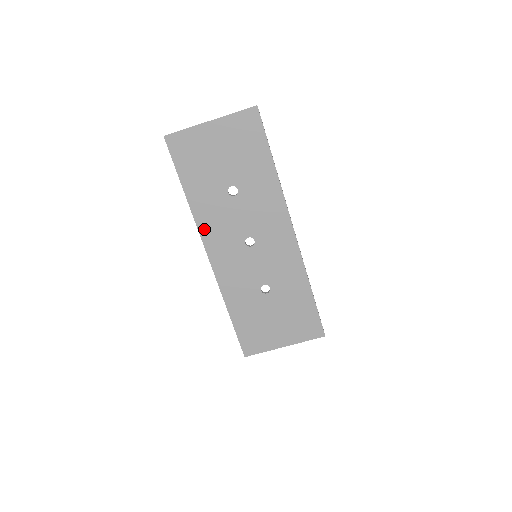
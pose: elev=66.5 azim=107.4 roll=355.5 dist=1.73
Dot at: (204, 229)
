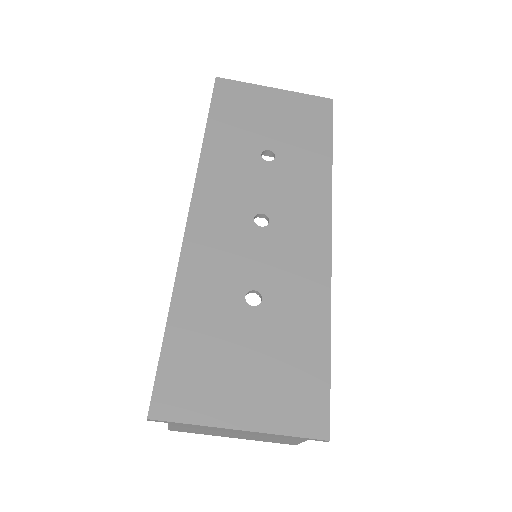
Dot at: (205, 177)
